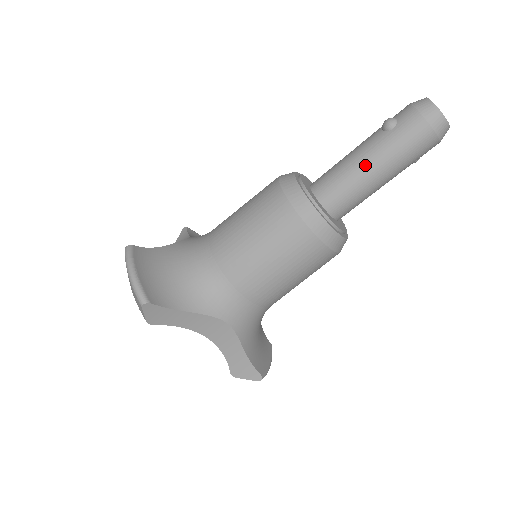
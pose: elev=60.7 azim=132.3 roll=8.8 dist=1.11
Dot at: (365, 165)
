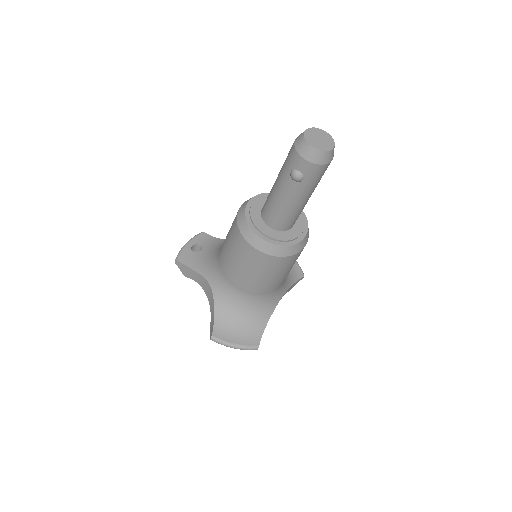
Dot at: (300, 203)
